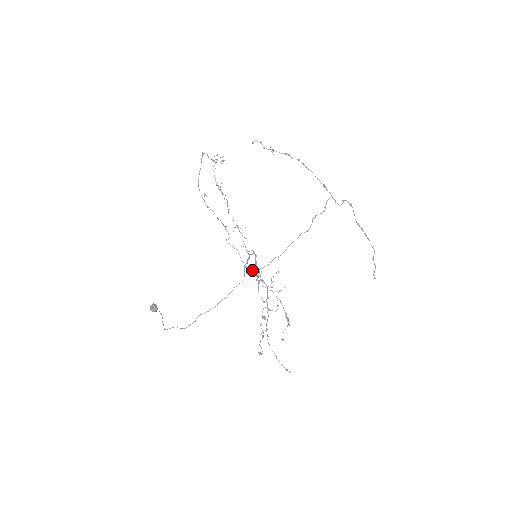
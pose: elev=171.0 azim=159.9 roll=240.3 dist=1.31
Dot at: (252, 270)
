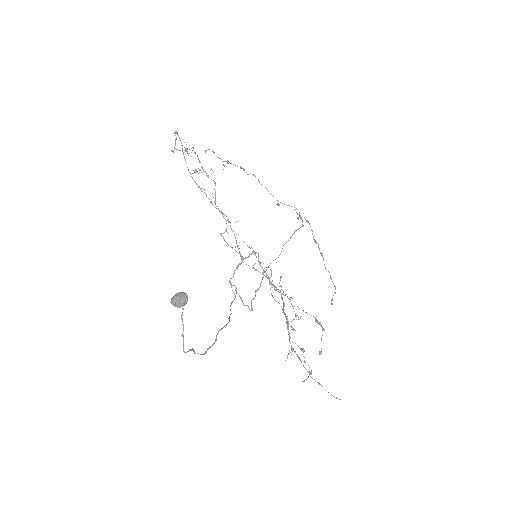
Dot at: (235, 289)
